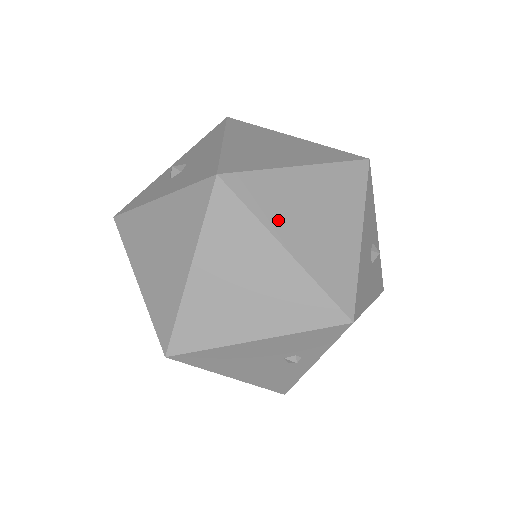
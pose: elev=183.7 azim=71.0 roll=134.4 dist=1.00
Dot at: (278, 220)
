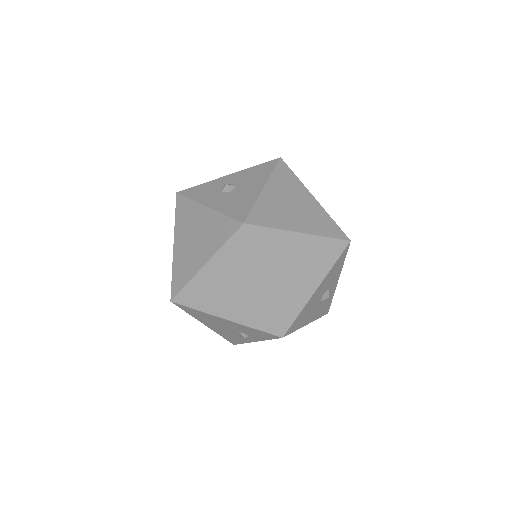
Dot at: (268, 263)
